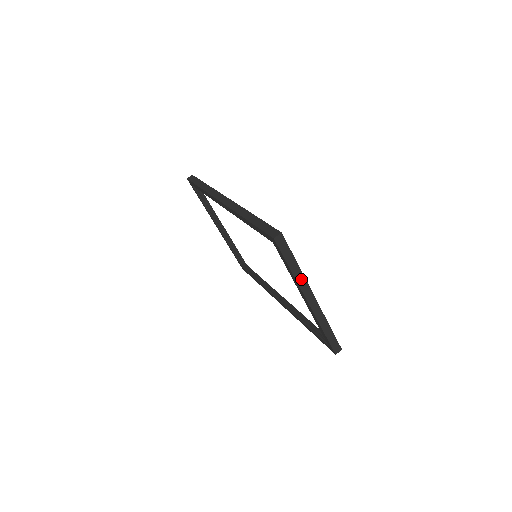
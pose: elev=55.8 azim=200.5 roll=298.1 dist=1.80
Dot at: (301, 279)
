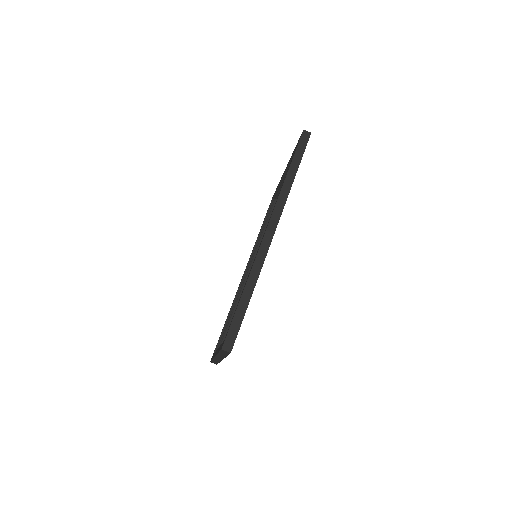
Dot at: (222, 356)
